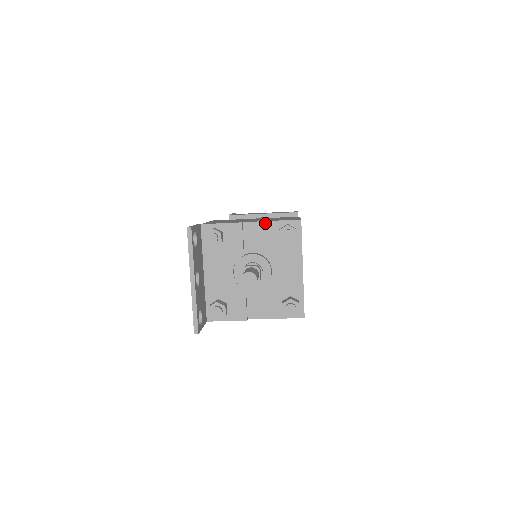
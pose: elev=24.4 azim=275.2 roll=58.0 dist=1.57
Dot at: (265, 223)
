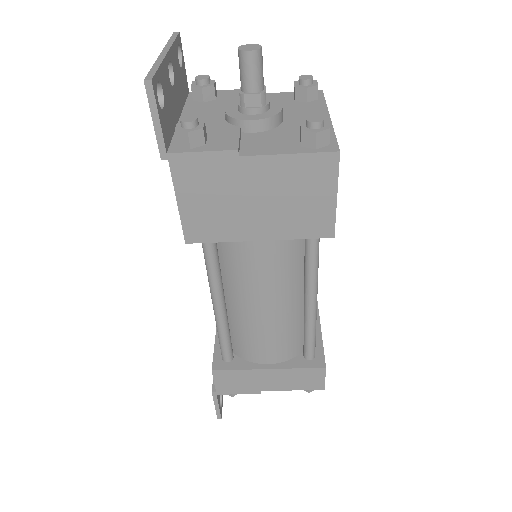
Dot at: (274, 94)
